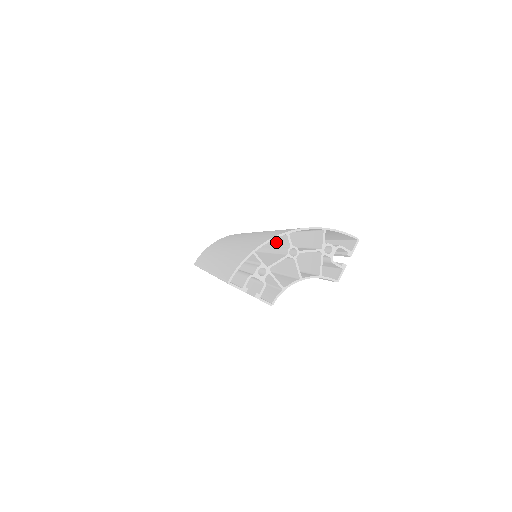
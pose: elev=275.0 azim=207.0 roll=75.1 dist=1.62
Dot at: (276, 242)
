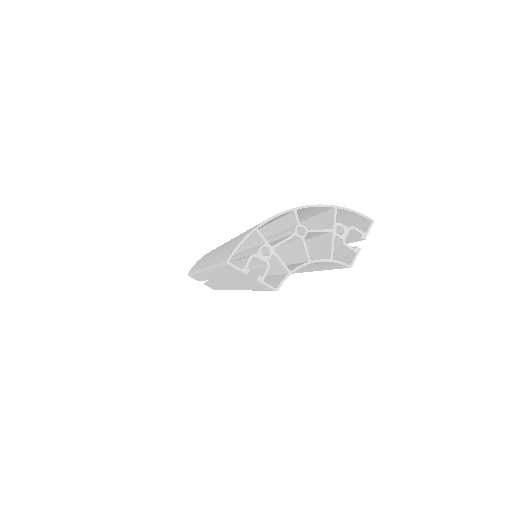
Dot at: (280, 227)
